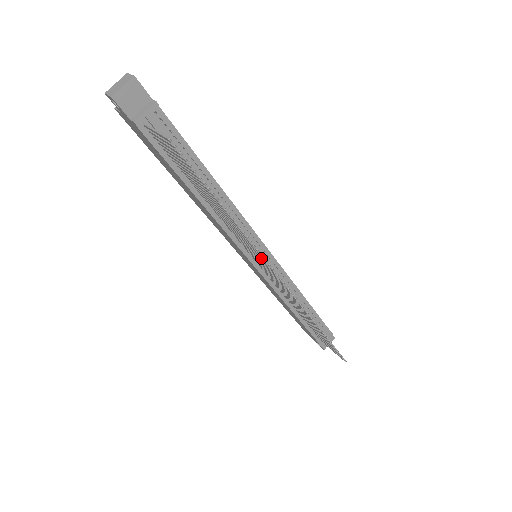
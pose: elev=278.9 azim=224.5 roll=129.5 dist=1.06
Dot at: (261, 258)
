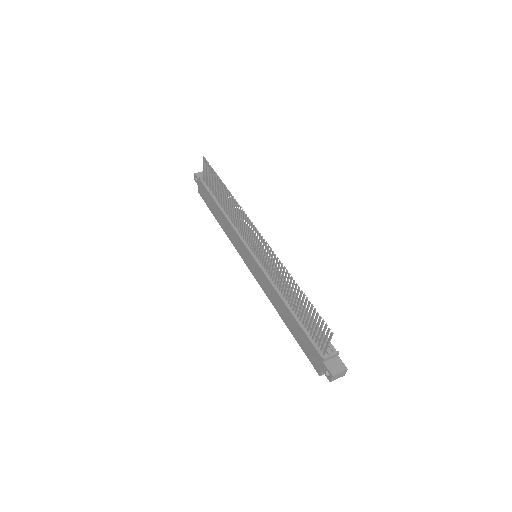
Dot at: (243, 215)
